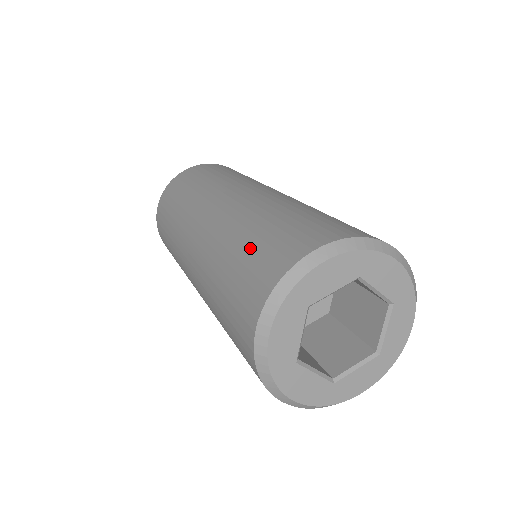
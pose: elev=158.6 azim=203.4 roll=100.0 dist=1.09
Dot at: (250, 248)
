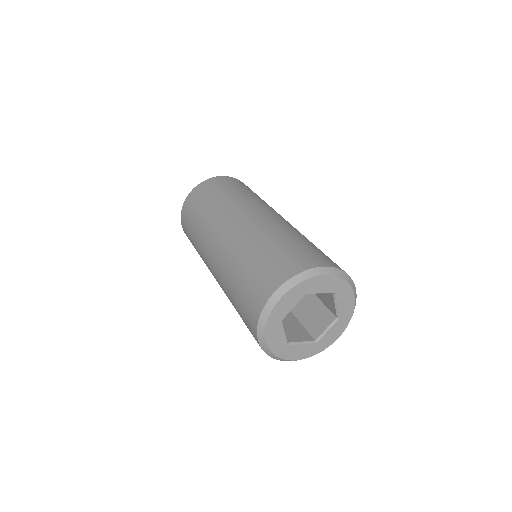
Dot at: (242, 287)
